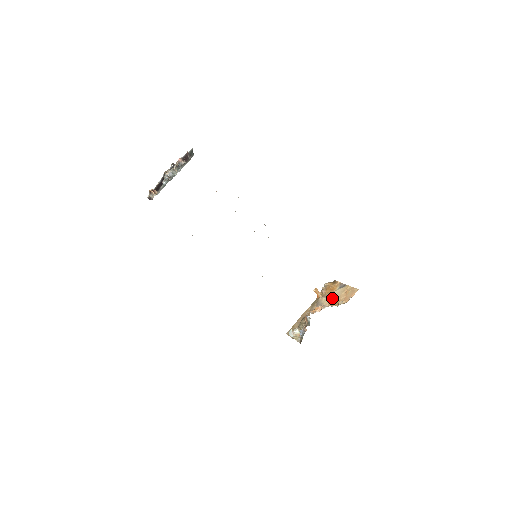
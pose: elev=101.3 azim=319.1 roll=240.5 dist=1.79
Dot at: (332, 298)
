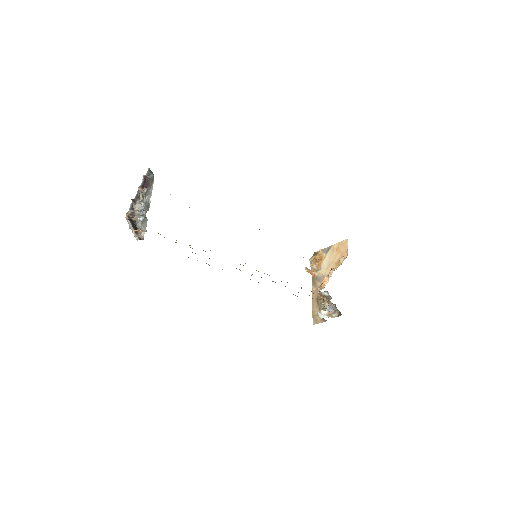
Dot at: (328, 264)
